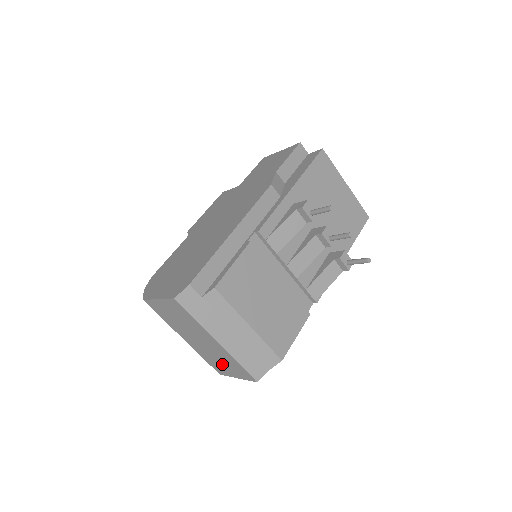
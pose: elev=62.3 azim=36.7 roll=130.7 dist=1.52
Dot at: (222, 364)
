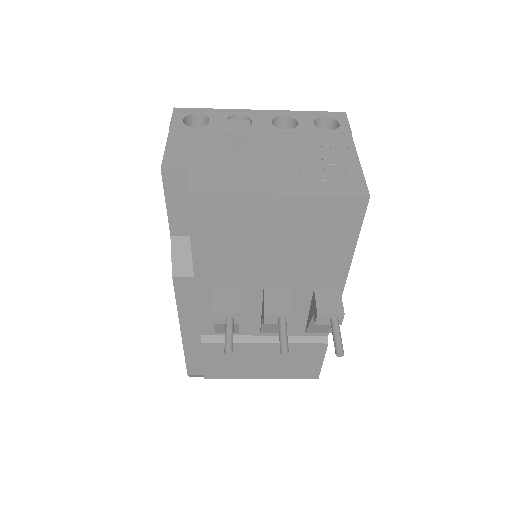
Dot at: occluded
